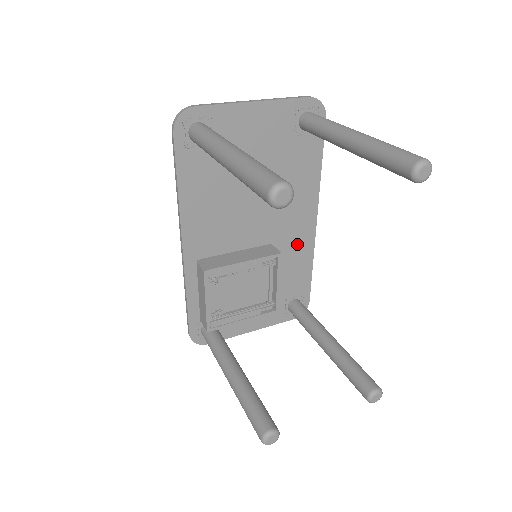
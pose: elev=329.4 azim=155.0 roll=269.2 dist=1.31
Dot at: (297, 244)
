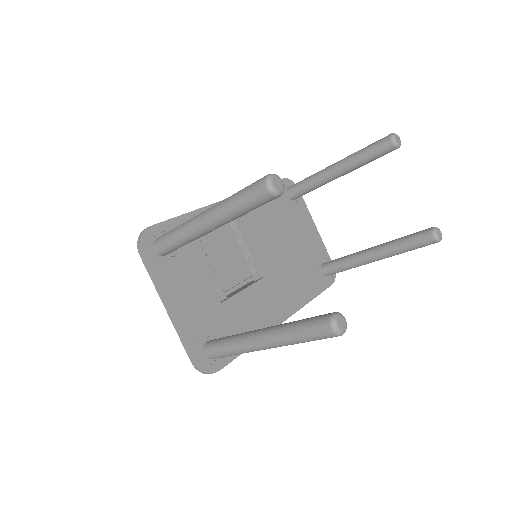
Dot at: (262, 312)
